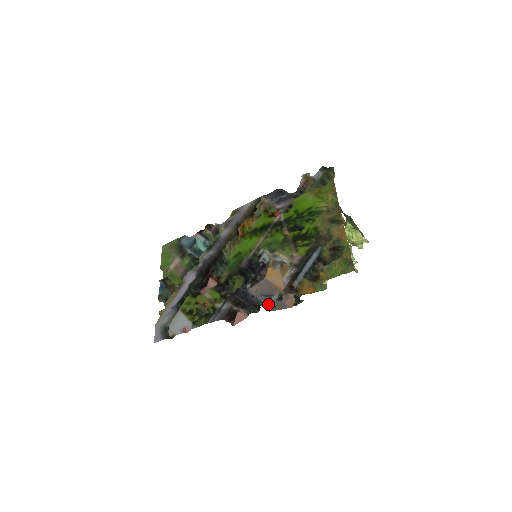
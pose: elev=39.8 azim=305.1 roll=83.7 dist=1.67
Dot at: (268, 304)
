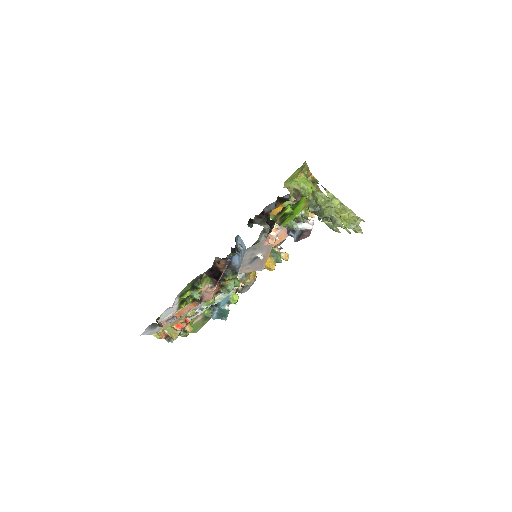
Dot at: (250, 254)
